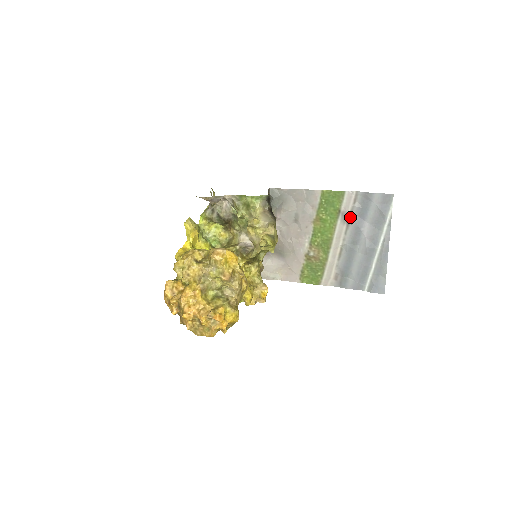
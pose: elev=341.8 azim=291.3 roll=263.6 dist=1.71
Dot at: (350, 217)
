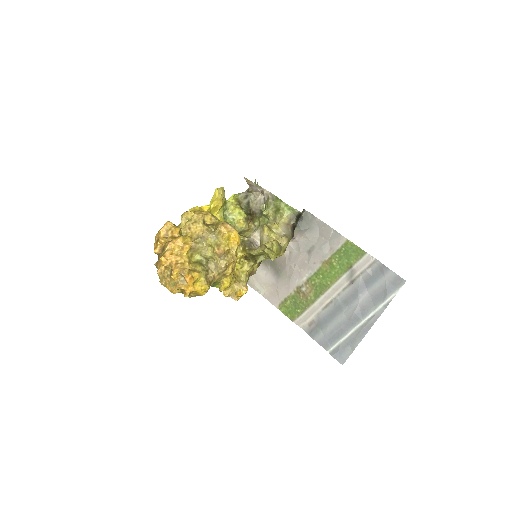
Dot at: (357, 278)
